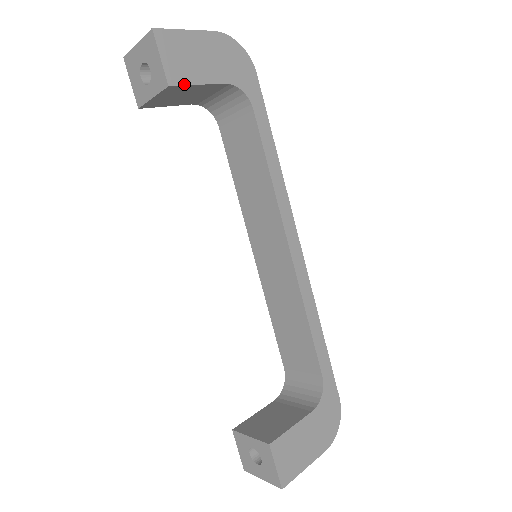
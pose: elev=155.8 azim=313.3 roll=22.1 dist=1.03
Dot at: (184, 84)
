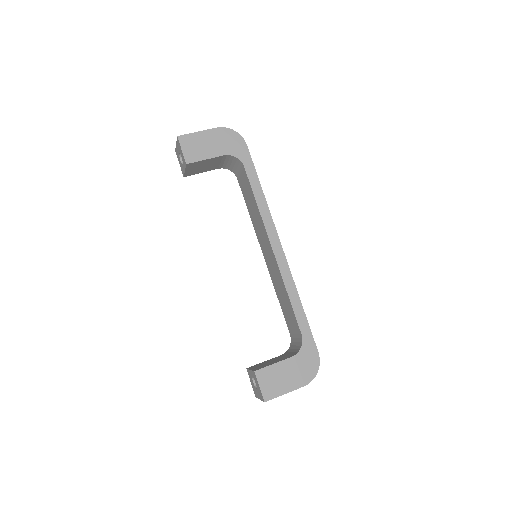
Dot at: (196, 161)
